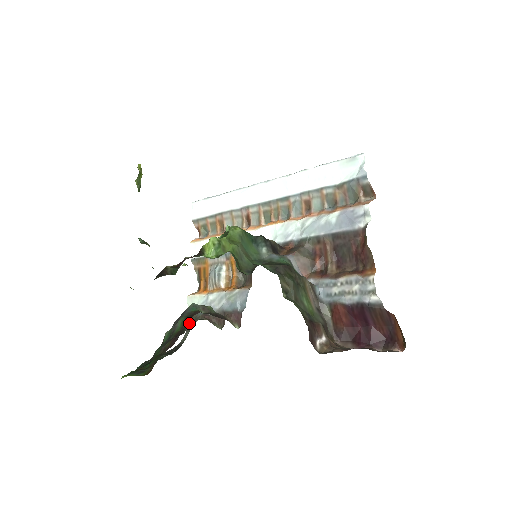
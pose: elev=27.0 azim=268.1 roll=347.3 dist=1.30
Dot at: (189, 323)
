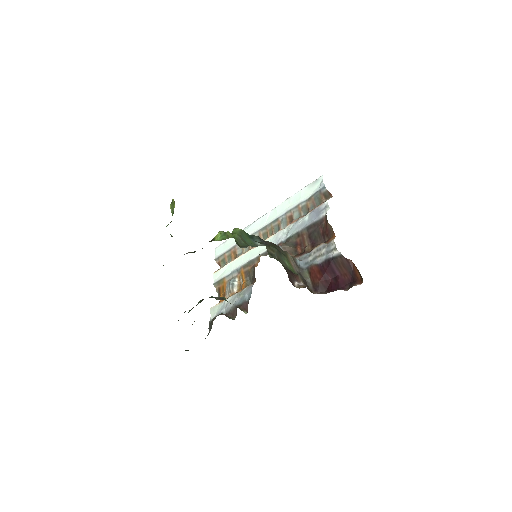
Dot at: (211, 325)
